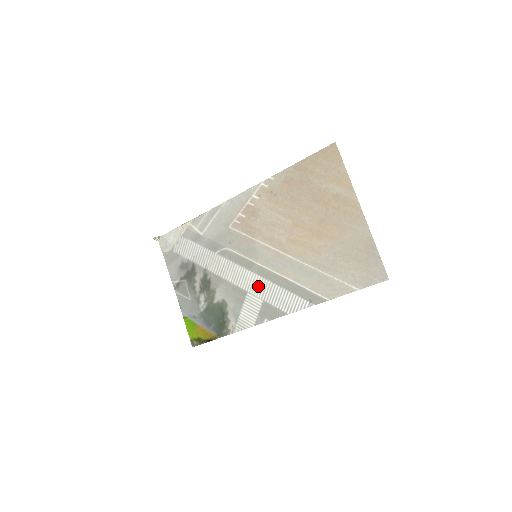
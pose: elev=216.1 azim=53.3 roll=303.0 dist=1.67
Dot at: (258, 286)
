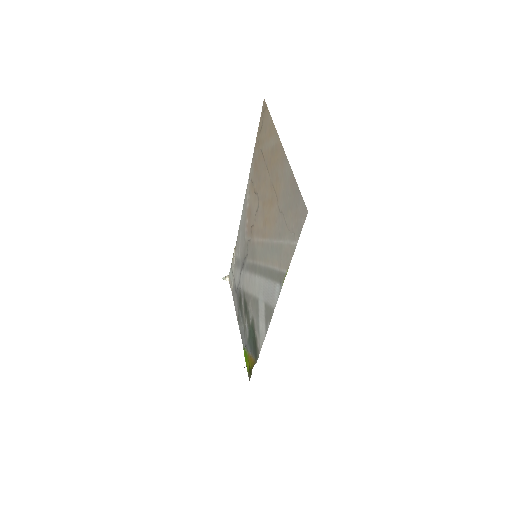
Dot at: (260, 288)
